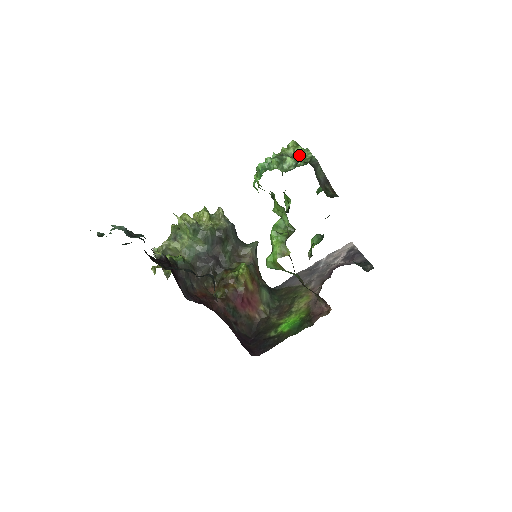
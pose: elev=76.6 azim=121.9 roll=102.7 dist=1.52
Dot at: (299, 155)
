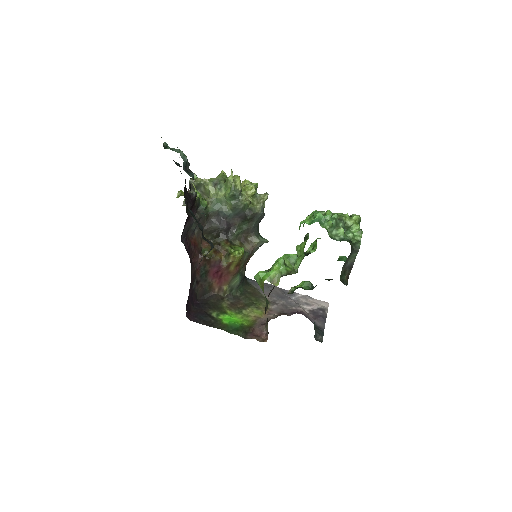
Dot at: (352, 230)
